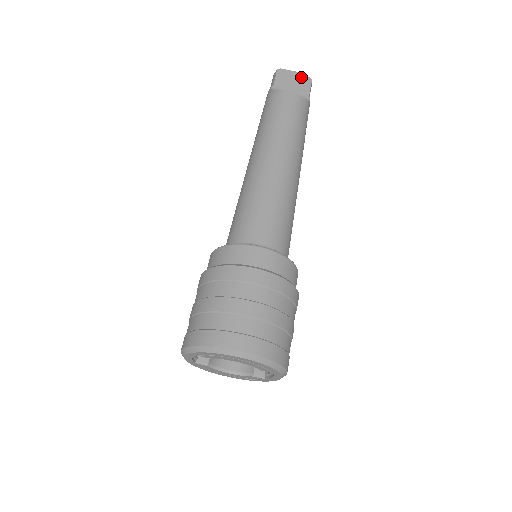
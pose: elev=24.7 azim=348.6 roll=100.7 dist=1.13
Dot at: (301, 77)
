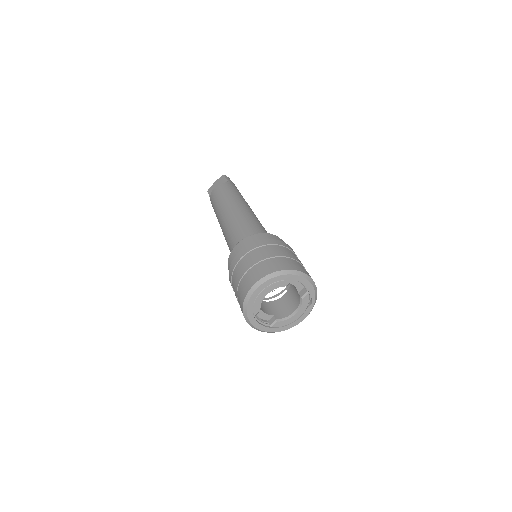
Dot at: (218, 180)
